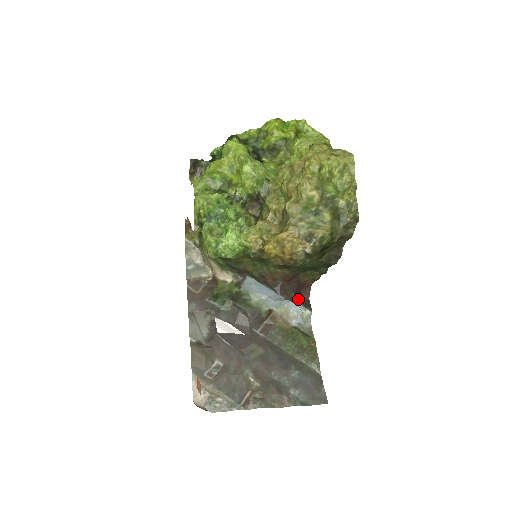
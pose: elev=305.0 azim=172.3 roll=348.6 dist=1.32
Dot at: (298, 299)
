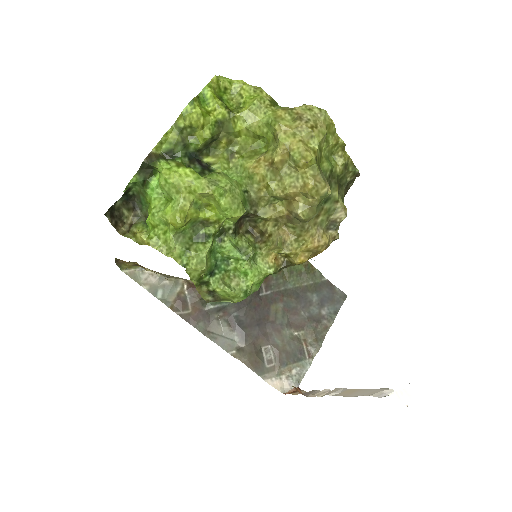
Dot at: occluded
